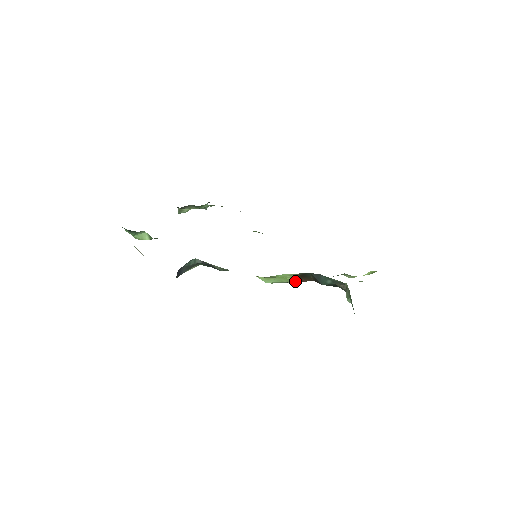
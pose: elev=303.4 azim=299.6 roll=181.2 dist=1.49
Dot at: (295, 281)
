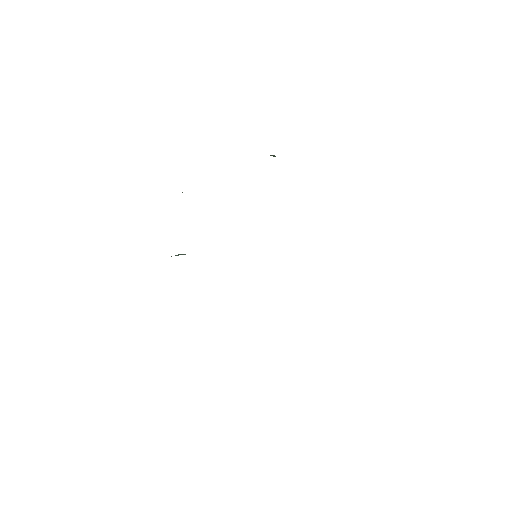
Dot at: occluded
